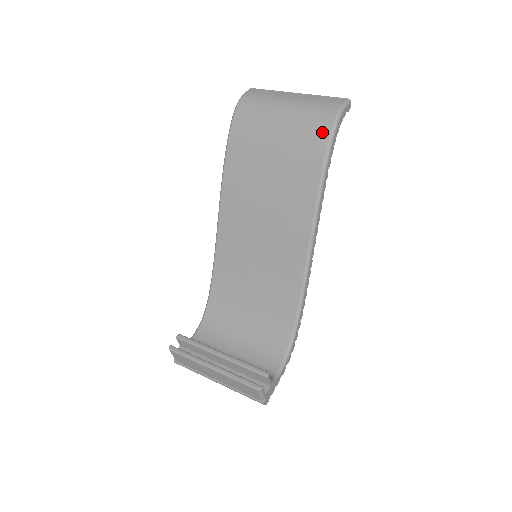
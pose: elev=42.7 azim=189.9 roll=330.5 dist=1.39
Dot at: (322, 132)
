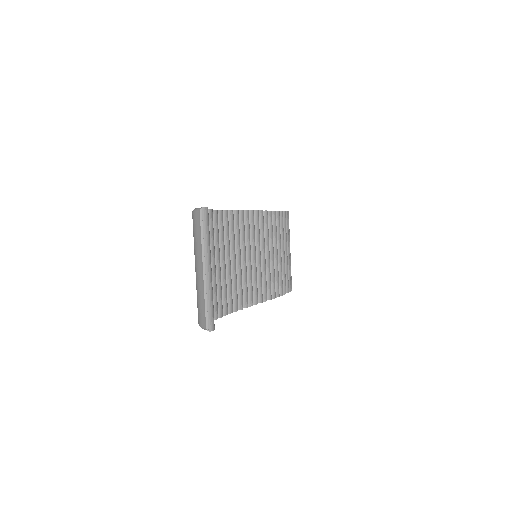
Dot at: occluded
